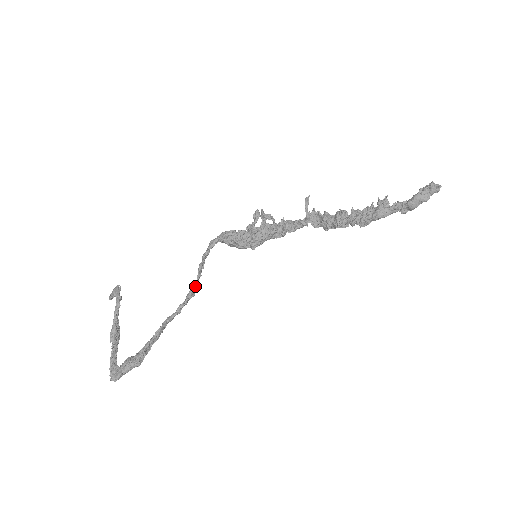
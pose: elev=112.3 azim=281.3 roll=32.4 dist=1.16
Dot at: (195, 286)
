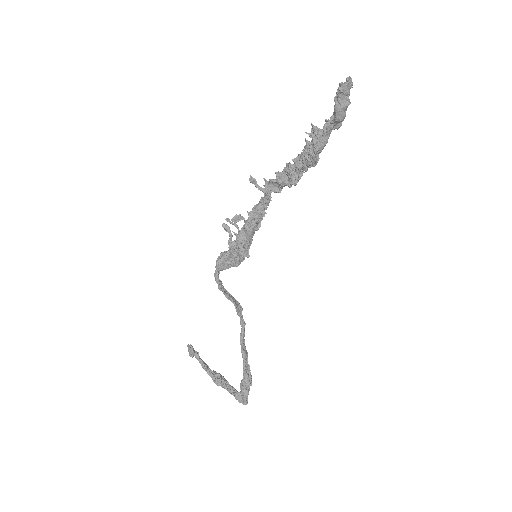
Dot at: (236, 307)
